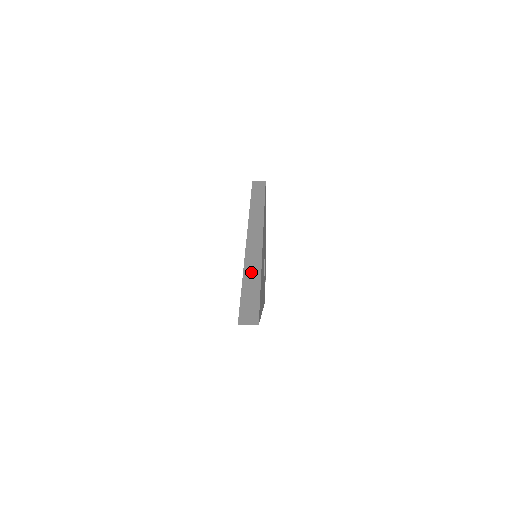
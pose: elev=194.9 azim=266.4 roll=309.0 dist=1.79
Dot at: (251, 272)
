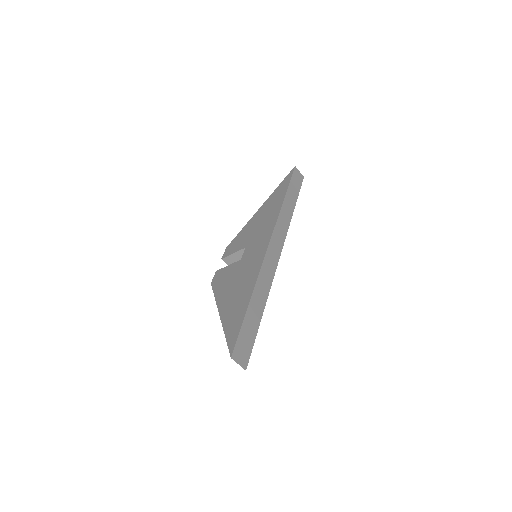
Dot at: (260, 294)
